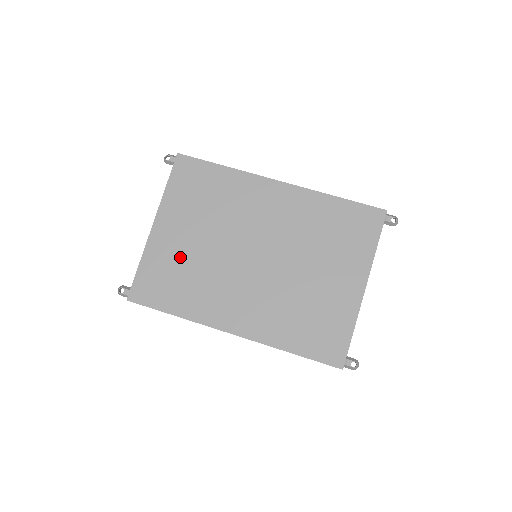
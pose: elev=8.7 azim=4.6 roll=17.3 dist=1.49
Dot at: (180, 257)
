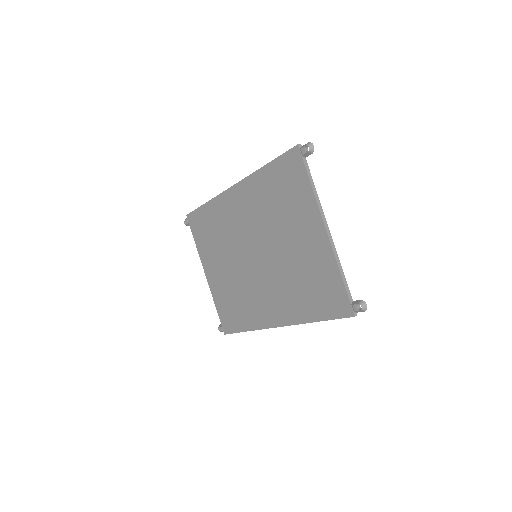
Dot at: (226, 287)
